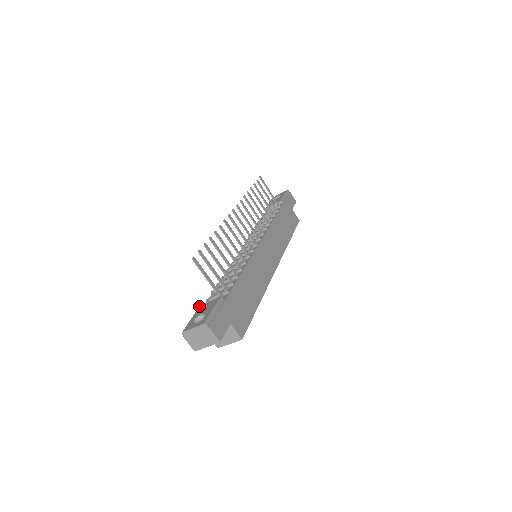
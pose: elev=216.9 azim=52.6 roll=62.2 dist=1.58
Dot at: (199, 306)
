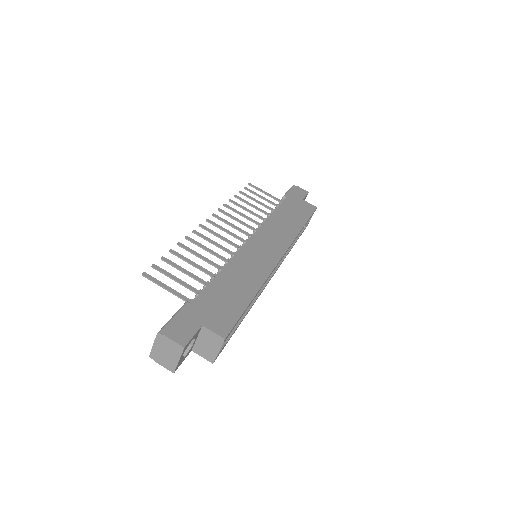
Dot at: occluded
